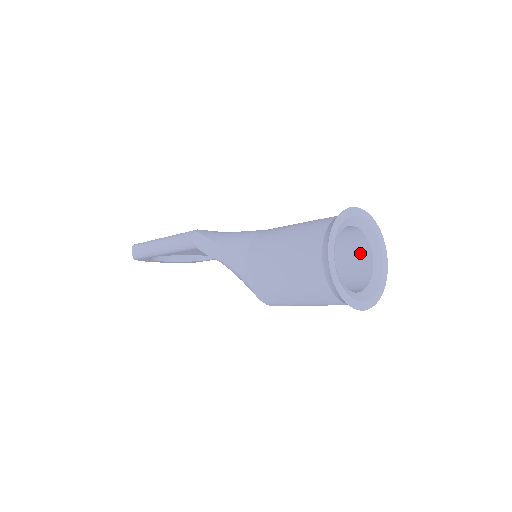
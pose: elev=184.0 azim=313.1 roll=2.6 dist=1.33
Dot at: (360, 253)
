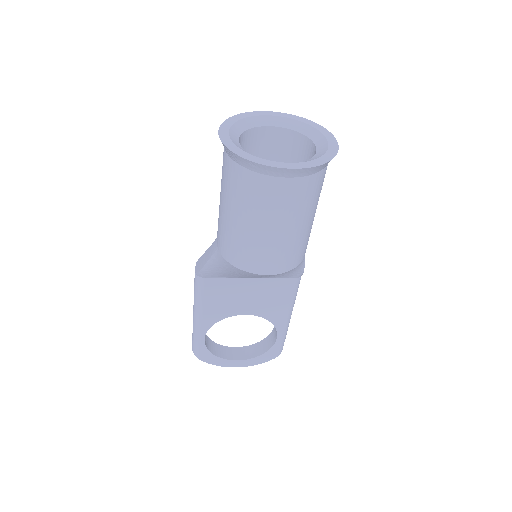
Dot at: (308, 156)
